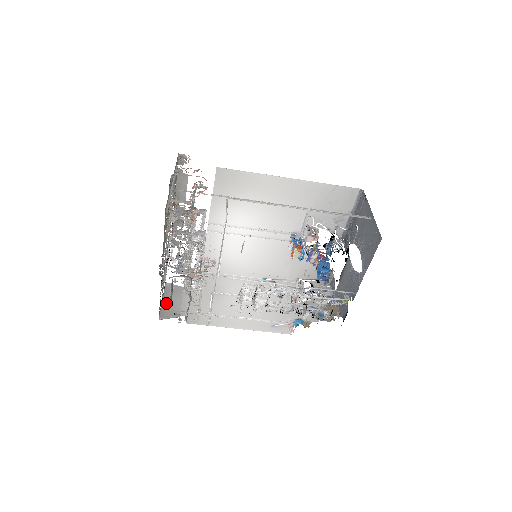
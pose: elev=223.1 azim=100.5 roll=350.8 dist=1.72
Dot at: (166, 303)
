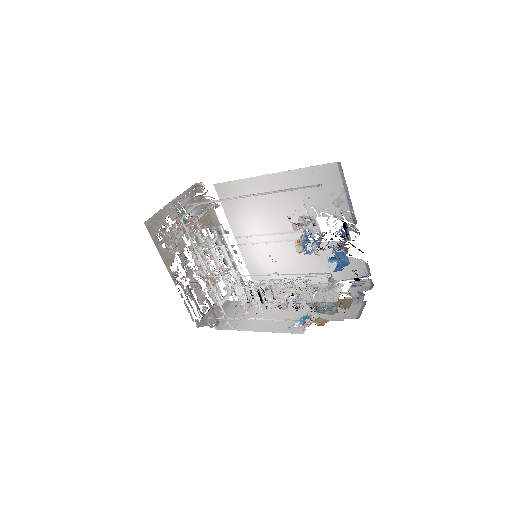
Dot at: (211, 315)
